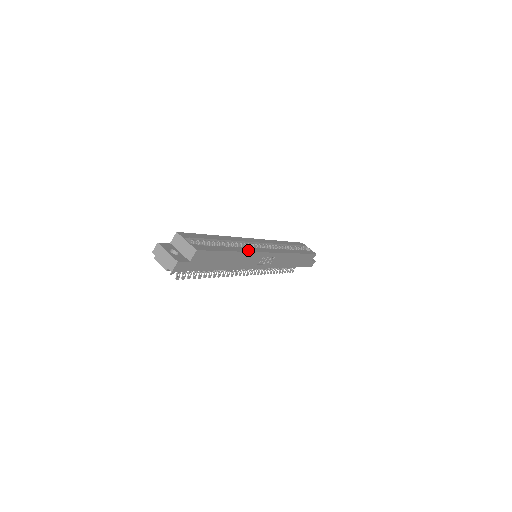
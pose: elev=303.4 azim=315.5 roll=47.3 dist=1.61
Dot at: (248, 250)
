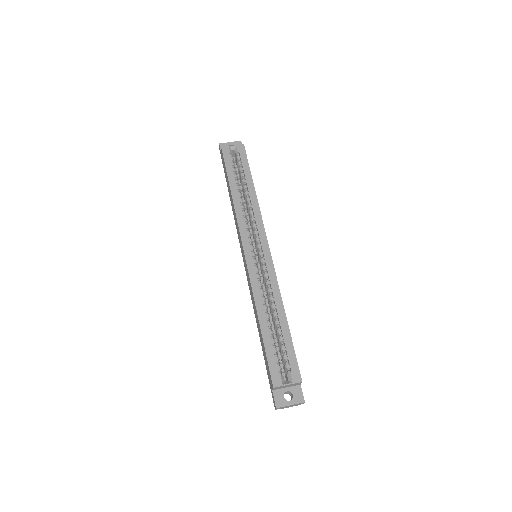
Dot at: (277, 290)
